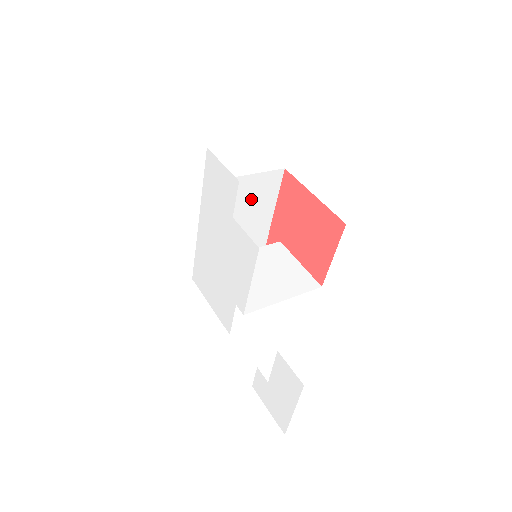
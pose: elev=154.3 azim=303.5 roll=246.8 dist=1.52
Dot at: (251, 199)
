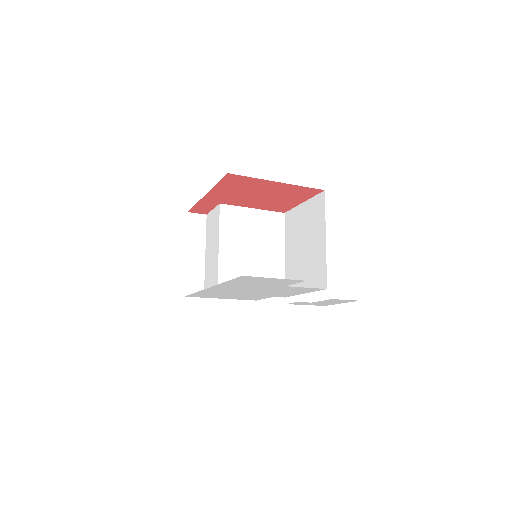
Dot at: occluded
